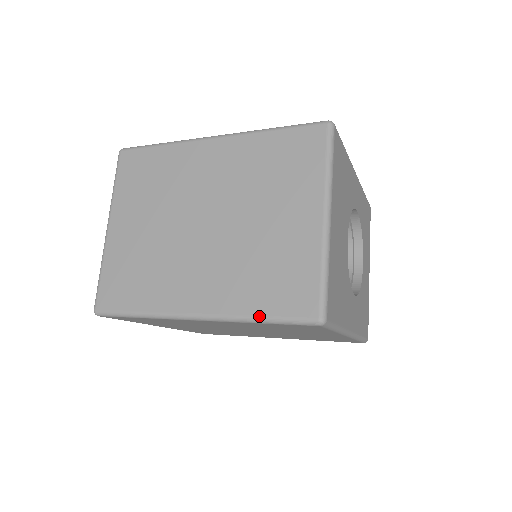
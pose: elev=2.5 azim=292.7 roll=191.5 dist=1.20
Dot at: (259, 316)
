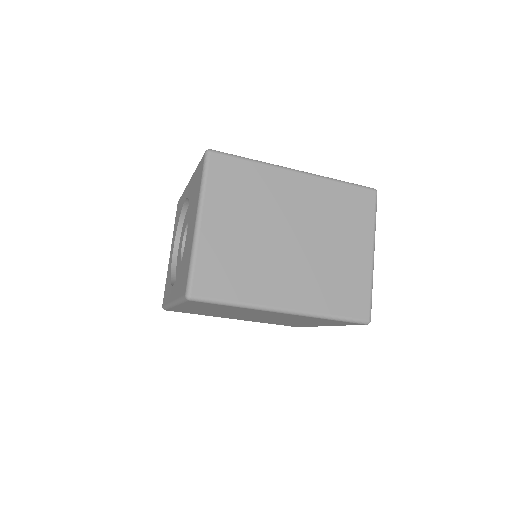
Dot at: (333, 315)
